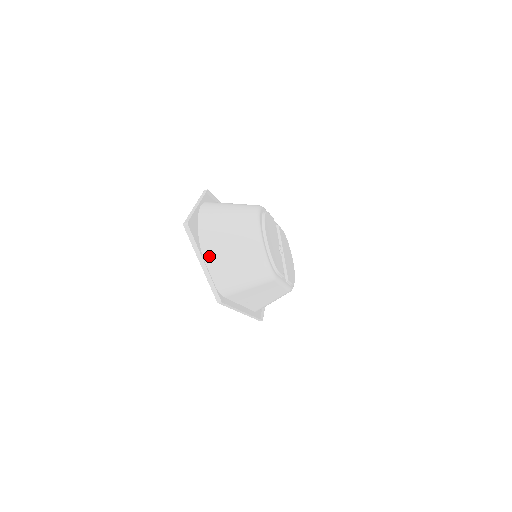
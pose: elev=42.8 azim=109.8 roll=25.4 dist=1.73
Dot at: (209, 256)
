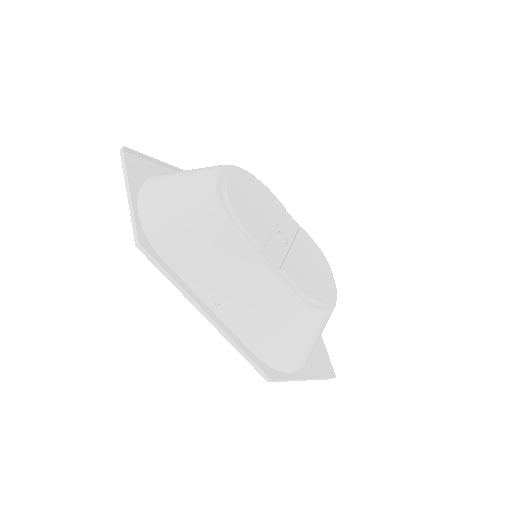
Dot at: (146, 192)
